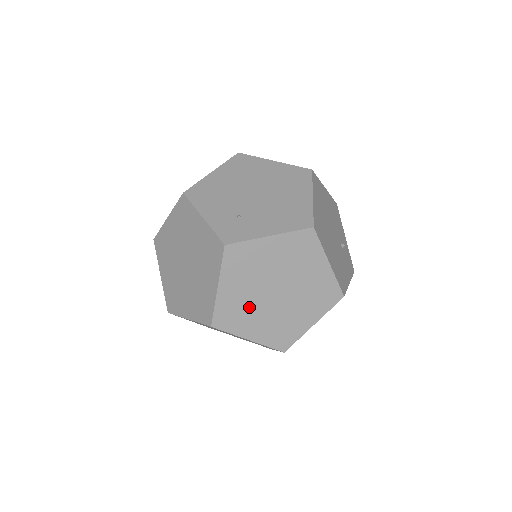
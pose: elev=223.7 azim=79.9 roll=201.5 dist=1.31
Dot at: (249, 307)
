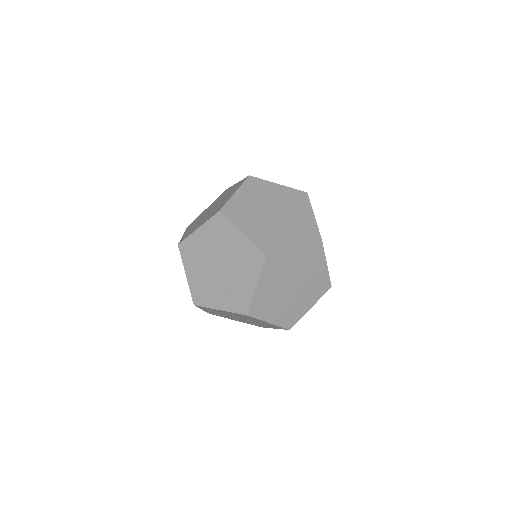
Dot at: (291, 305)
